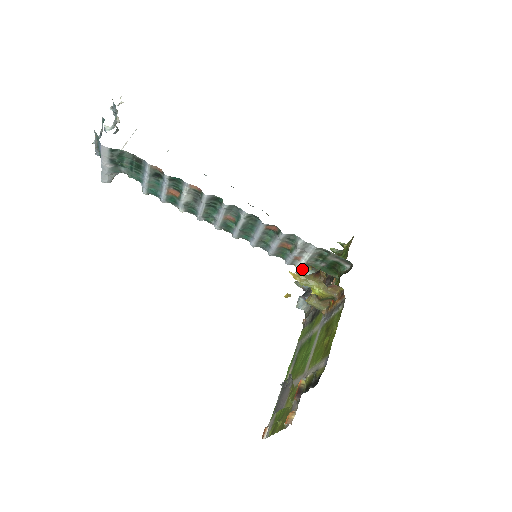
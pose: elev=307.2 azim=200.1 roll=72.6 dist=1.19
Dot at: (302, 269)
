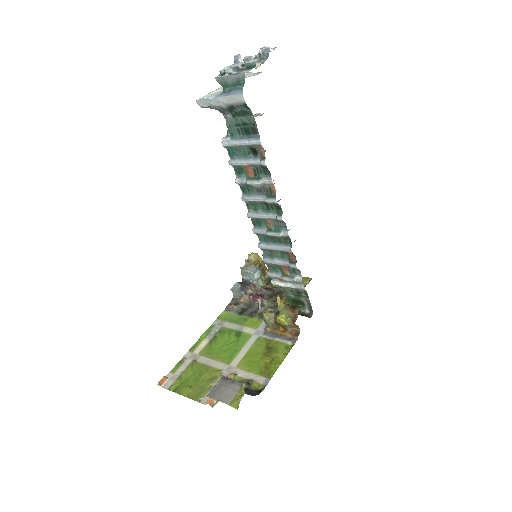
Dot at: (252, 261)
